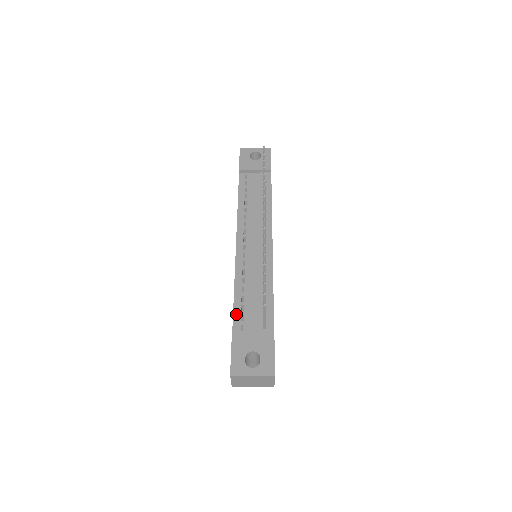
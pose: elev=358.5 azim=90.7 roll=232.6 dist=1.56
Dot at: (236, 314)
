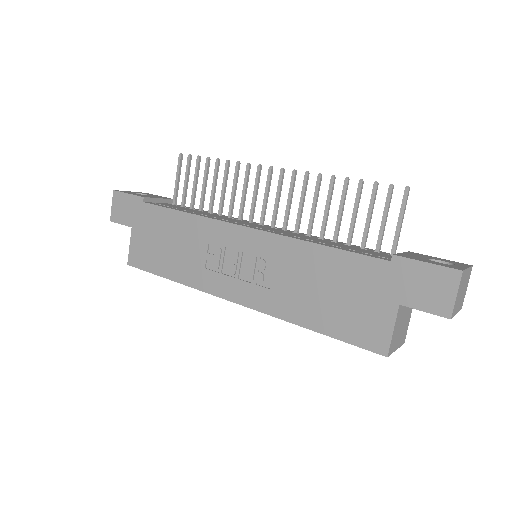
Dot at: (357, 252)
